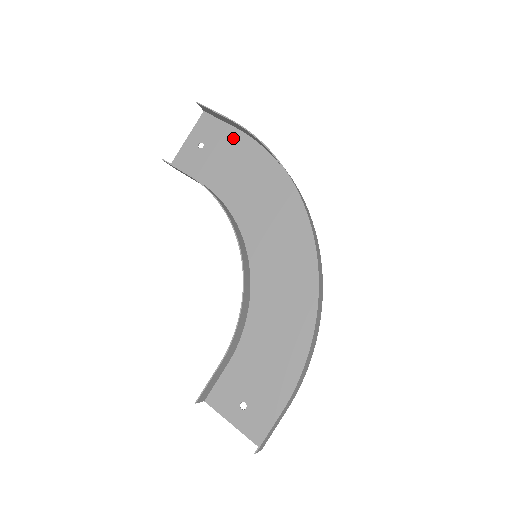
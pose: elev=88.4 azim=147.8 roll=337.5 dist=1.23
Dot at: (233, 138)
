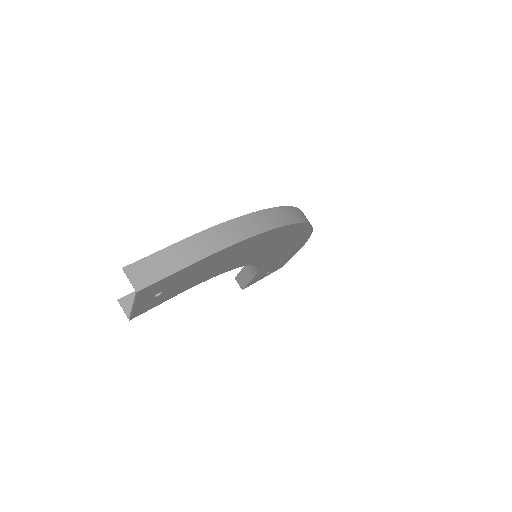
Dot at: (289, 256)
